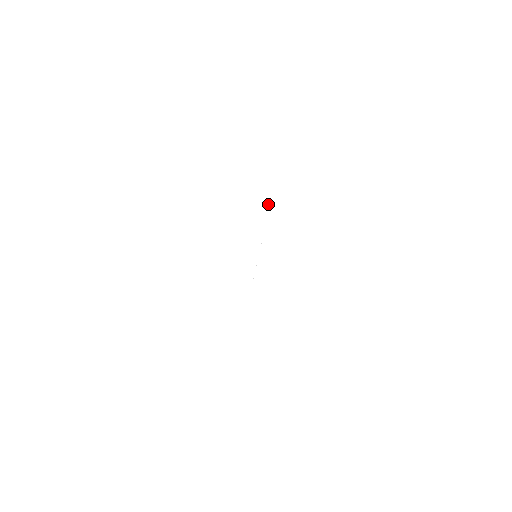
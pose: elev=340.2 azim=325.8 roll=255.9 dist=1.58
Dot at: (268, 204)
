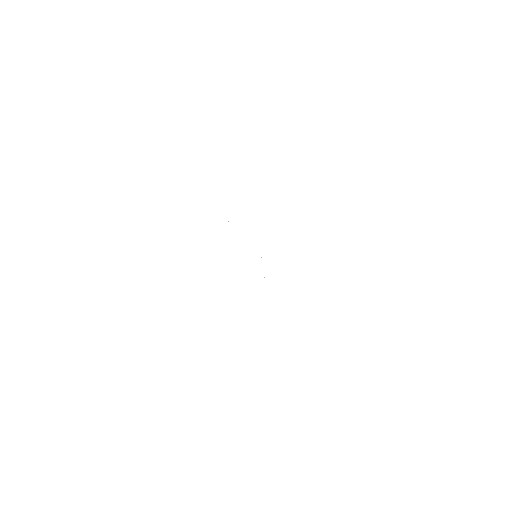
Dot at: occluded
